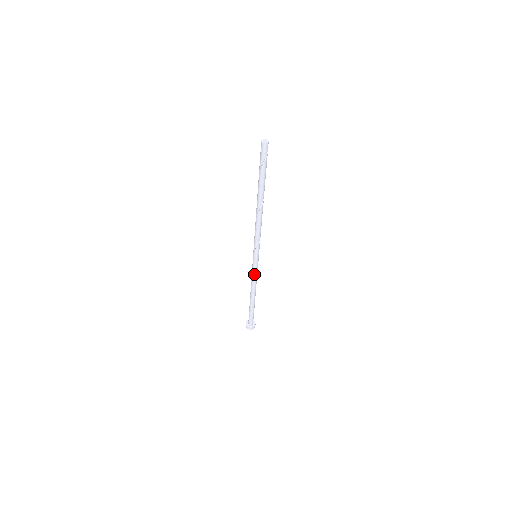
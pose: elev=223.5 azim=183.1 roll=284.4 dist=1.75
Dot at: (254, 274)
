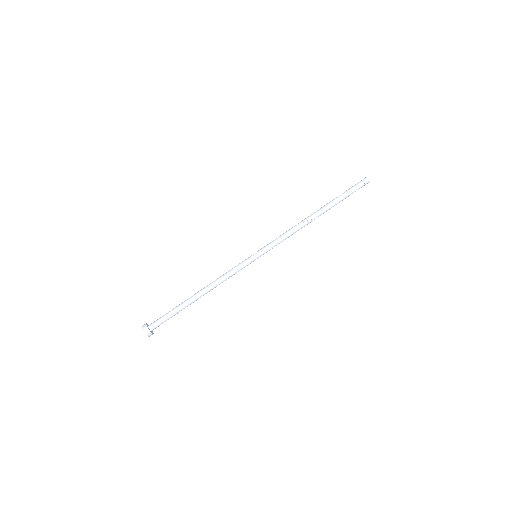
Dot at: (235, 272)
